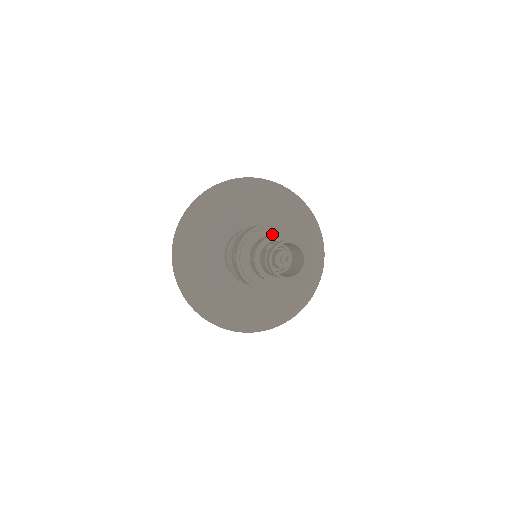
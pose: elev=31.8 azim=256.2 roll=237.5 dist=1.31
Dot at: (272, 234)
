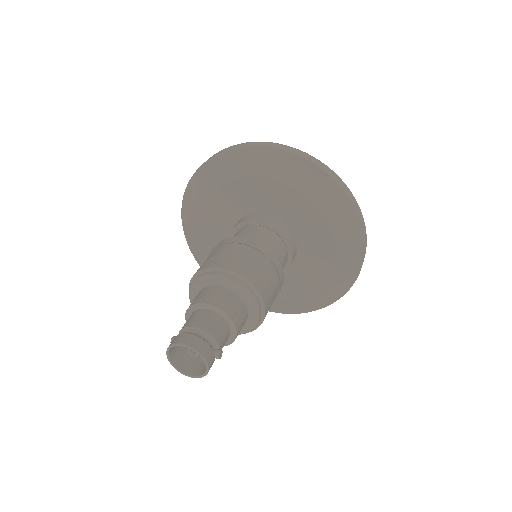
Dot at: (205, 285)
